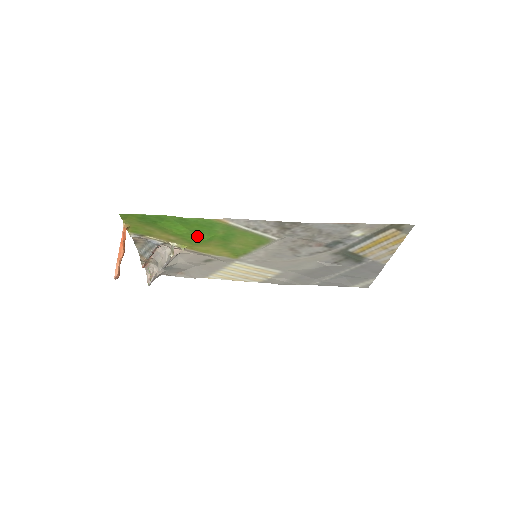
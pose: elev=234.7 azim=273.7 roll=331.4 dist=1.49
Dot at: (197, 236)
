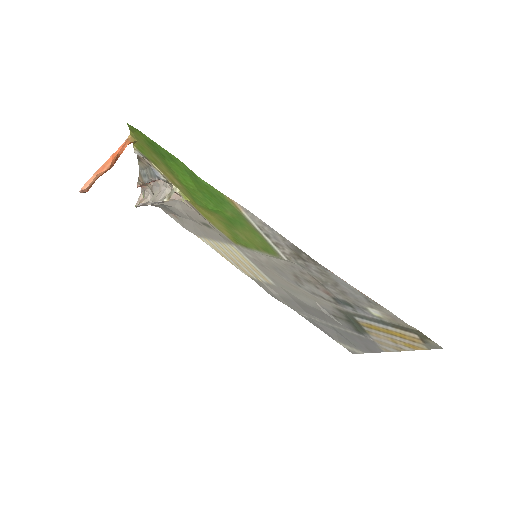
Dot at: (203, 199)
